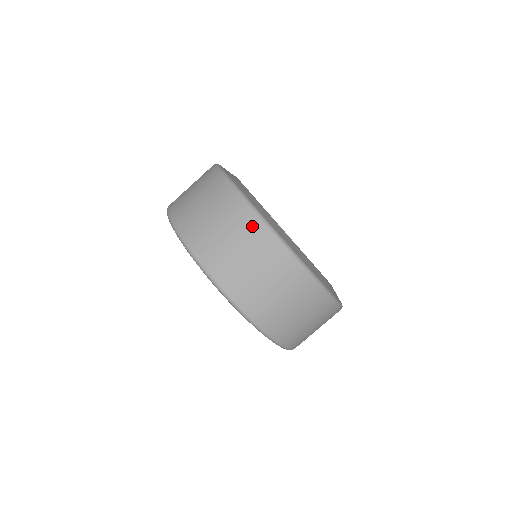
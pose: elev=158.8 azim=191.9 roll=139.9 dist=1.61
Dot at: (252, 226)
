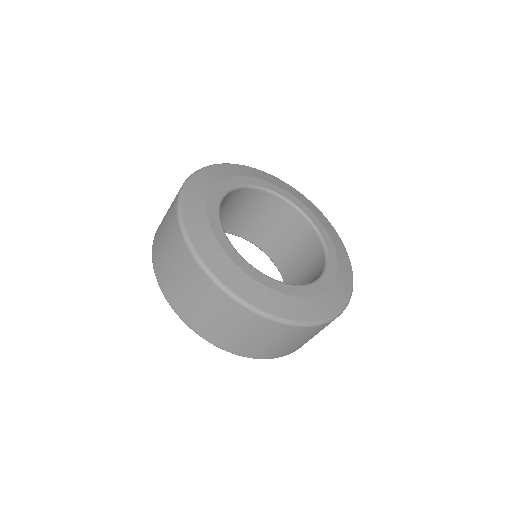
Dot at: (174, 226)
